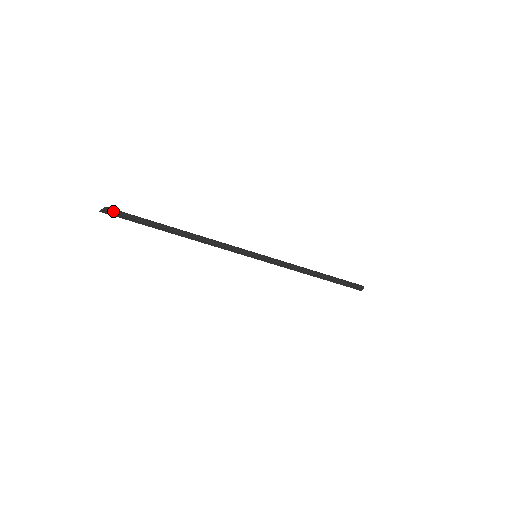
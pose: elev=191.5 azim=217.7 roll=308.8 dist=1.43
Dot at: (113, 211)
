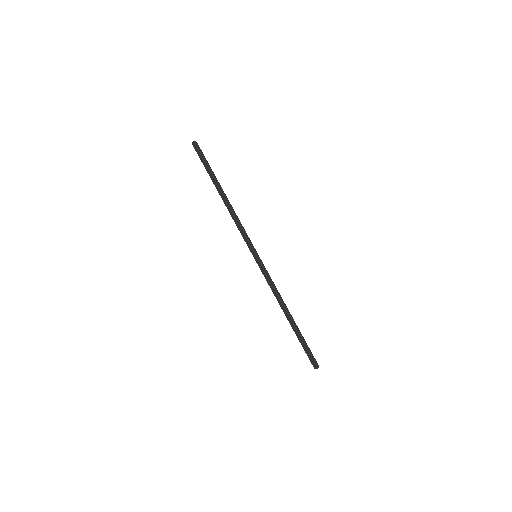
Dot at: occluded
